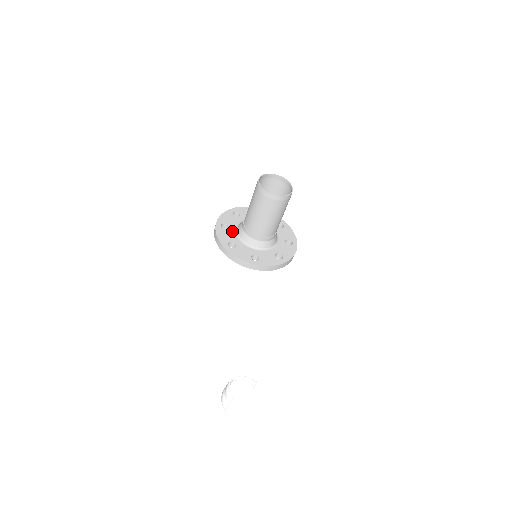
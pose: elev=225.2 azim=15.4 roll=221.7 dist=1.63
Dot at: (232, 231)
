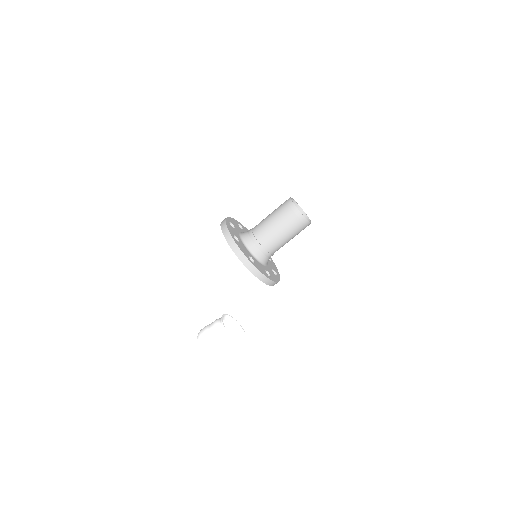
Dot at: (237, 232)
